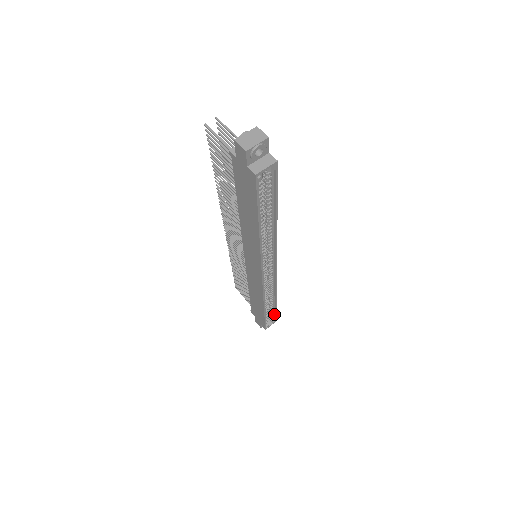
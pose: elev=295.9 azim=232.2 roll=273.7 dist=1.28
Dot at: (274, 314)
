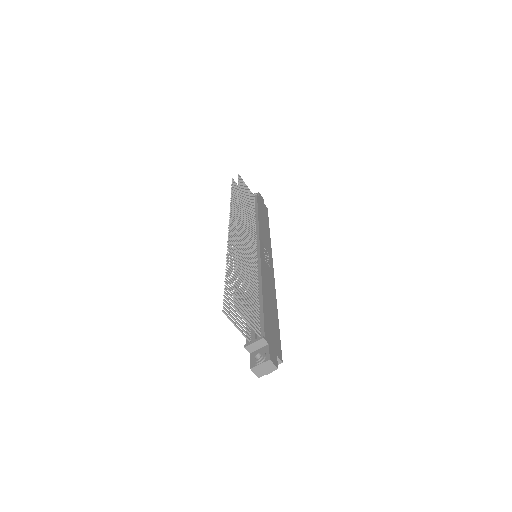
Dot at: occluded
